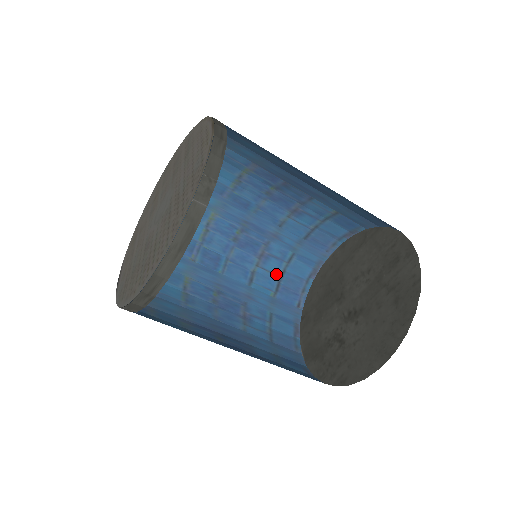
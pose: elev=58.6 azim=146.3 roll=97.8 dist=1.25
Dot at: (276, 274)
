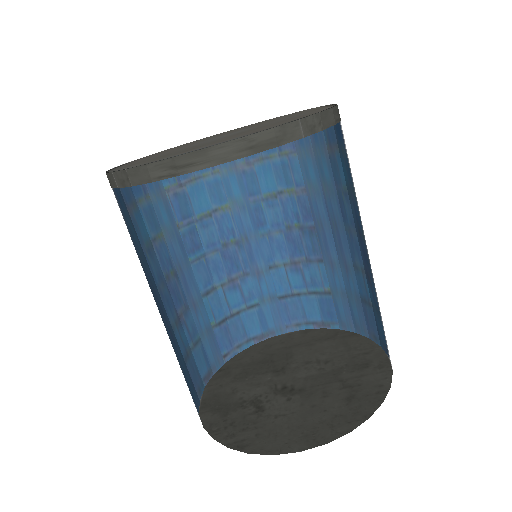
Dot at: (230, 309)
